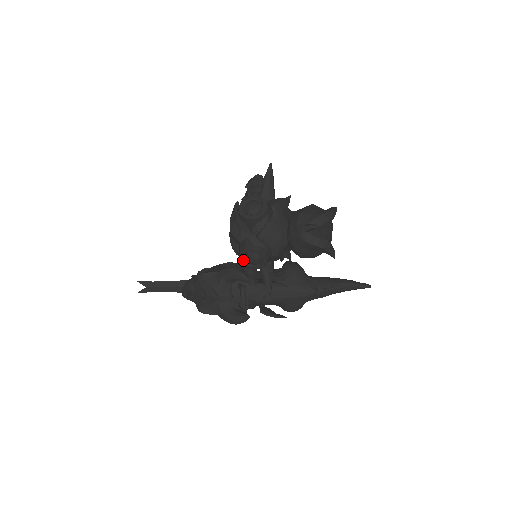
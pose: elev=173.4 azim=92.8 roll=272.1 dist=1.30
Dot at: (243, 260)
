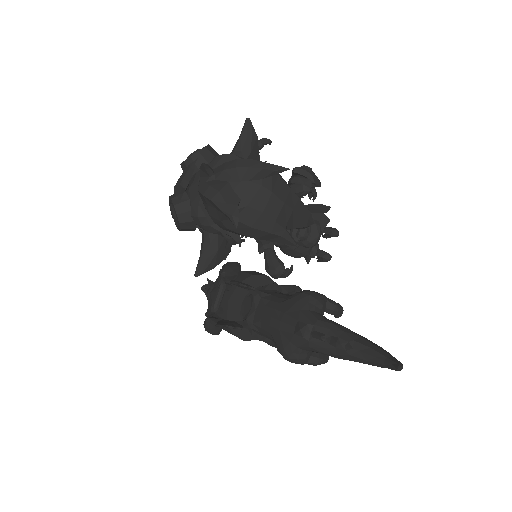
Dot at: occluded
